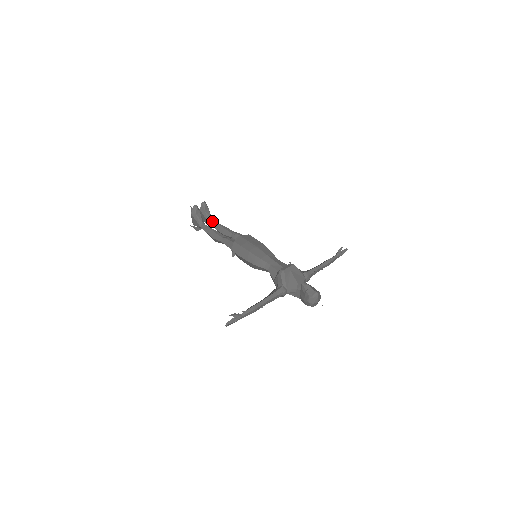
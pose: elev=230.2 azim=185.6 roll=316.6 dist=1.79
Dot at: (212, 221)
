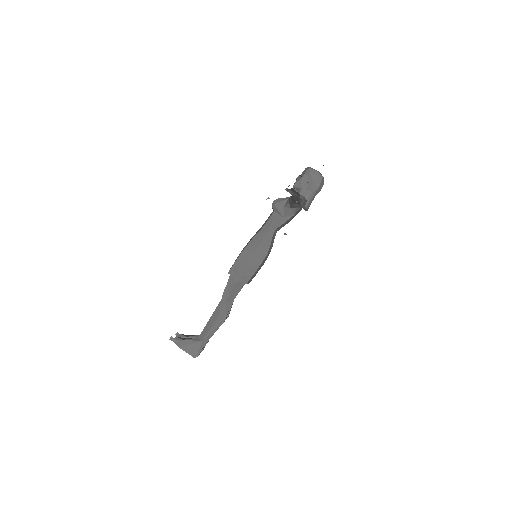
Dot at: occluded
